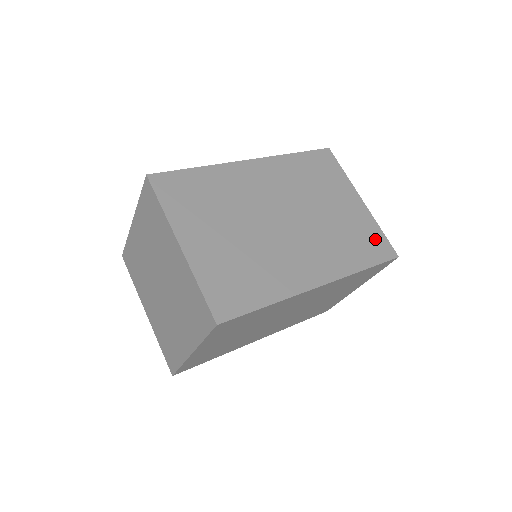
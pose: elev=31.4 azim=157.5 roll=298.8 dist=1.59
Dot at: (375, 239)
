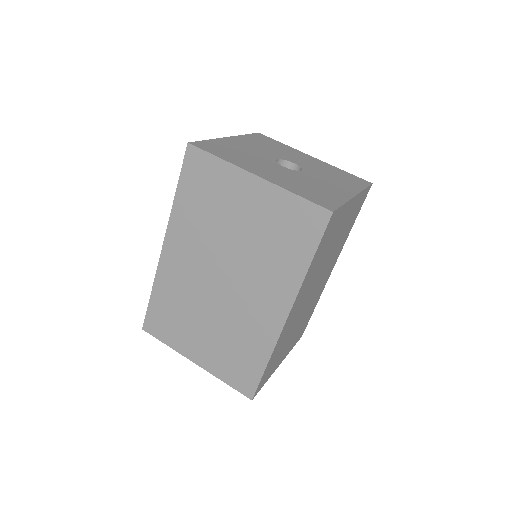
Dot at: (297, 216)
